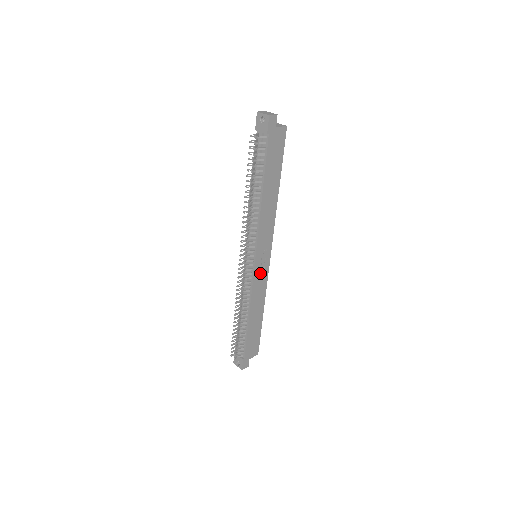
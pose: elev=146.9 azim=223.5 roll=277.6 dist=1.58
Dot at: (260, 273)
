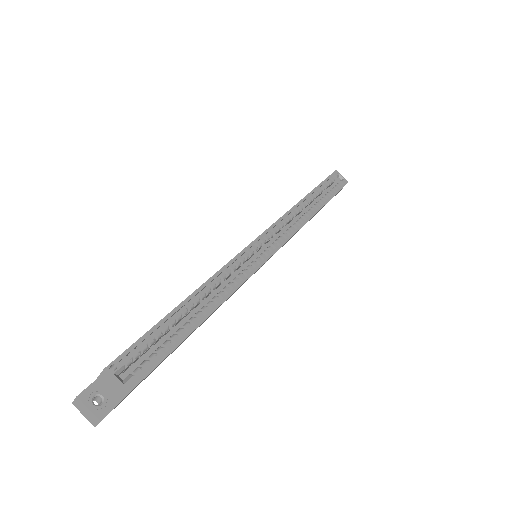
Dot at: occluded
